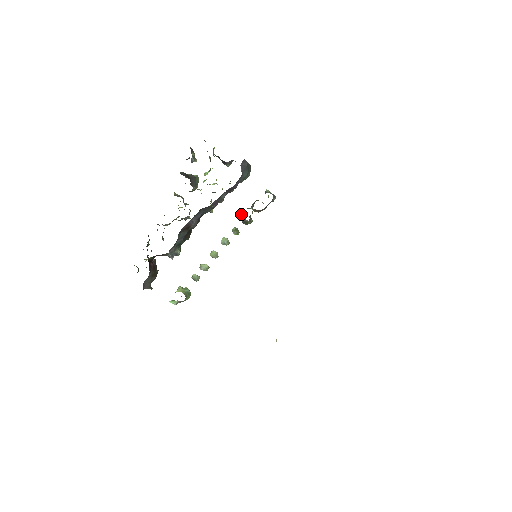
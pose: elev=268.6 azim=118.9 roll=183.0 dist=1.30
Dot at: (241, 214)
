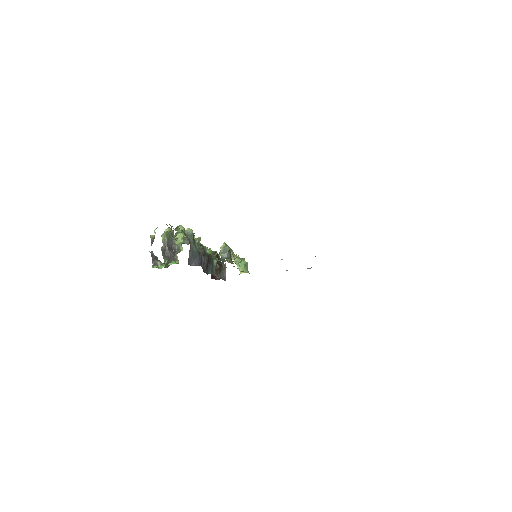
Dot at: occluded
